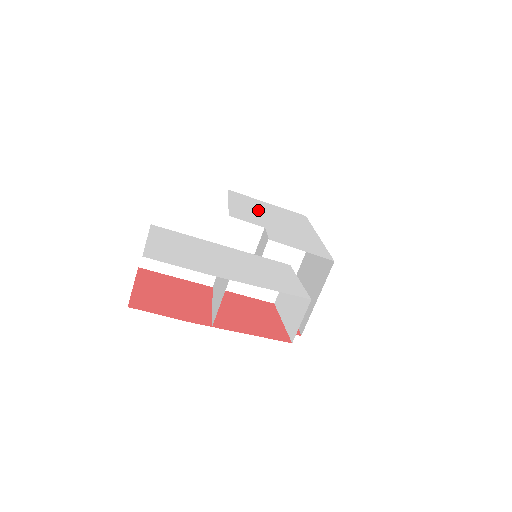
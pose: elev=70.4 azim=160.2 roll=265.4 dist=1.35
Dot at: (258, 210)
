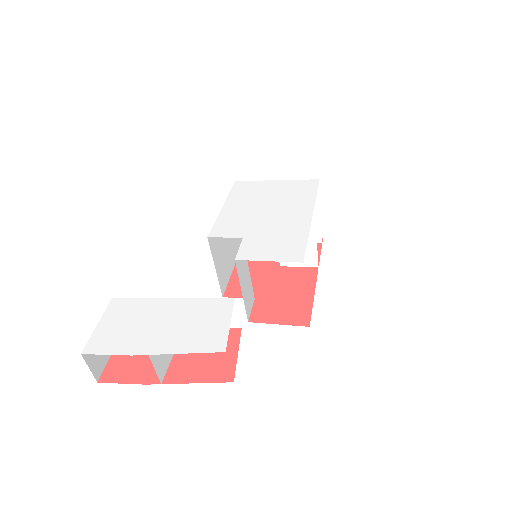
Dot at: (253, 204)
